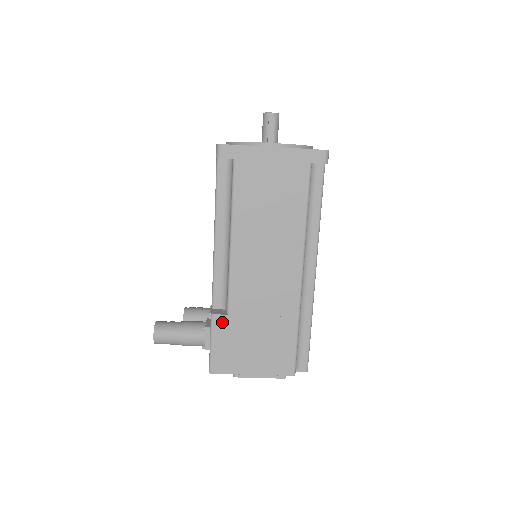
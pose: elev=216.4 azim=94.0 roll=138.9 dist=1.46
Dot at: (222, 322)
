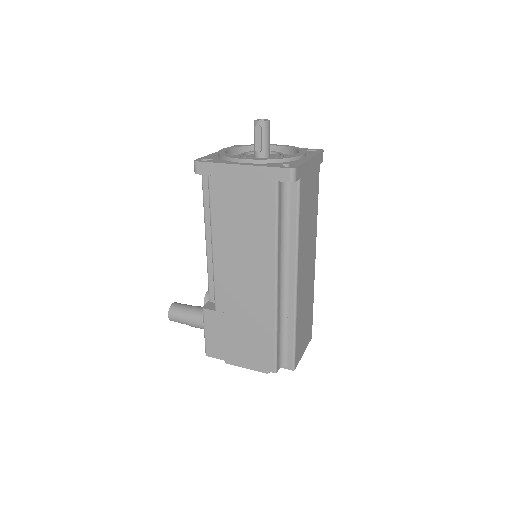
Dot at: (211, 316)
